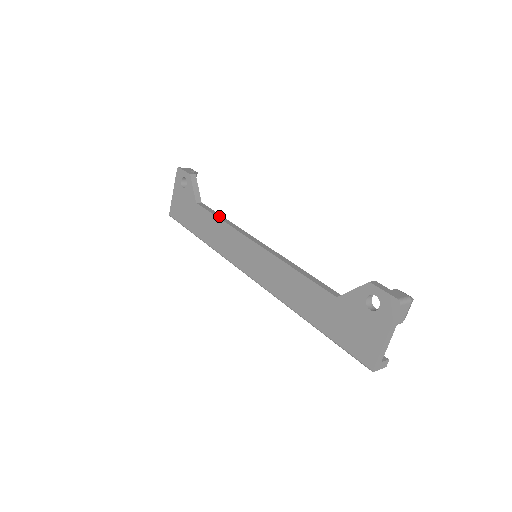
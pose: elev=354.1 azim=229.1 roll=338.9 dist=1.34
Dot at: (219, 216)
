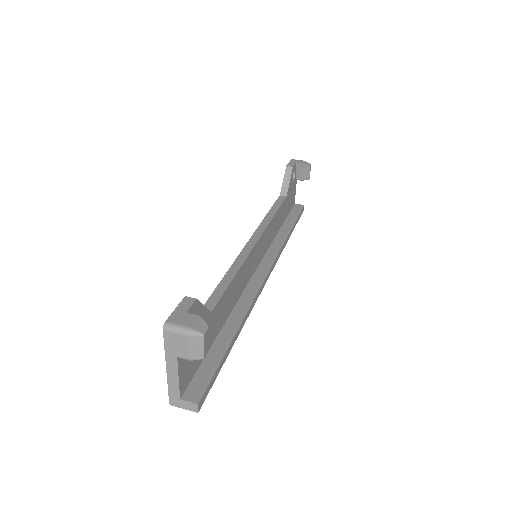
Dot at: (273, 210)
